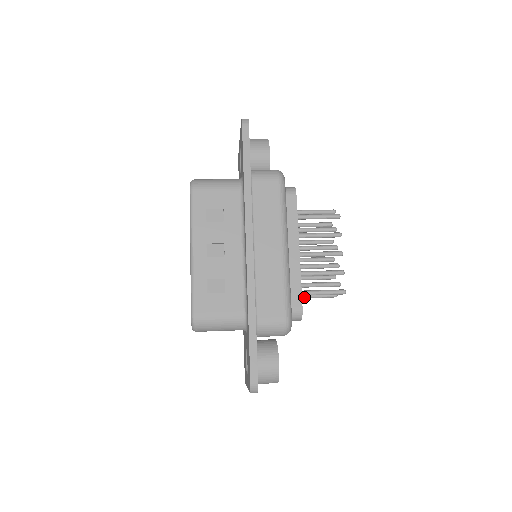
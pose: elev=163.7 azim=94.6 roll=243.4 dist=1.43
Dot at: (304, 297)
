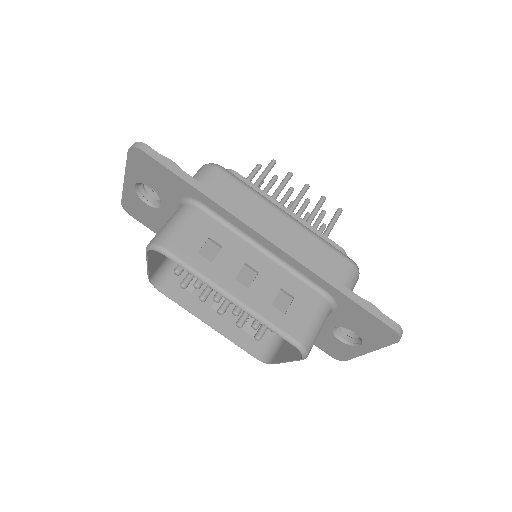
Dot at: occluded
